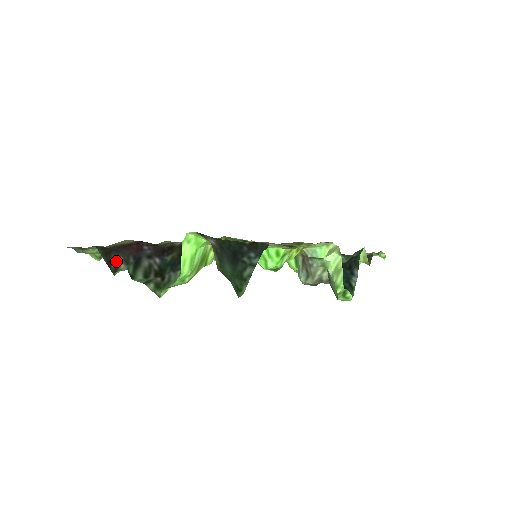
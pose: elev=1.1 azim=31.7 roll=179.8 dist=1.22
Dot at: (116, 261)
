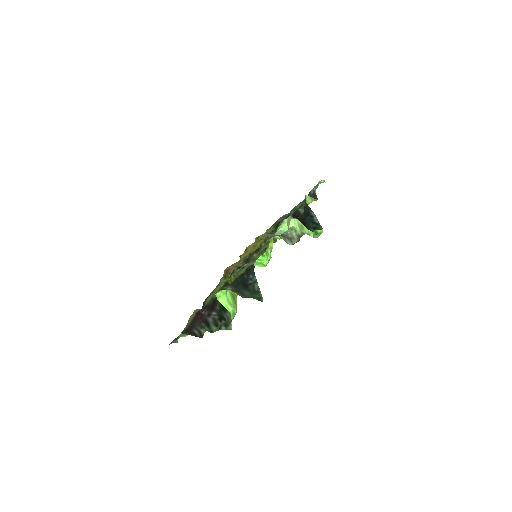
Dot at: (197, 331)
